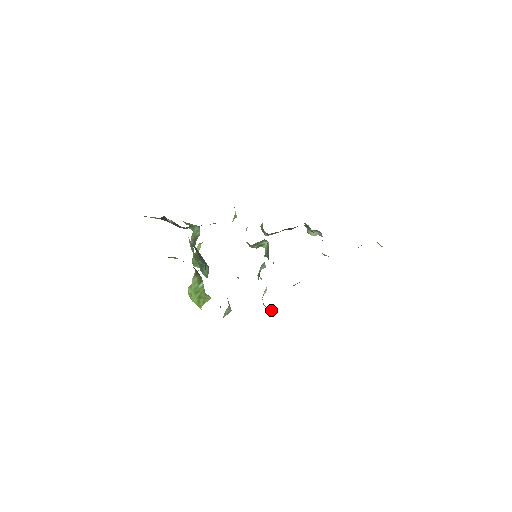
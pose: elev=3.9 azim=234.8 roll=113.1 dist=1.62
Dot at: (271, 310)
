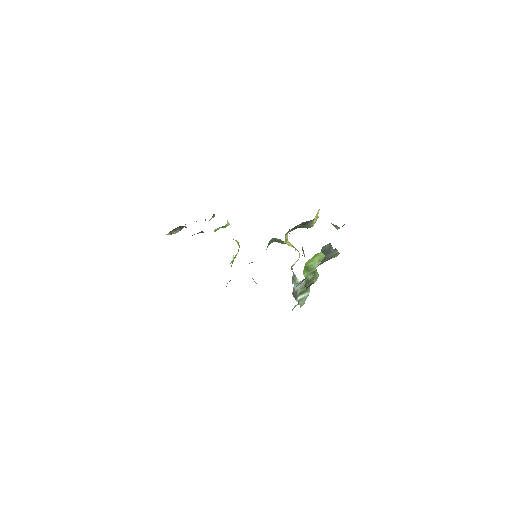
Dot at: occluded
